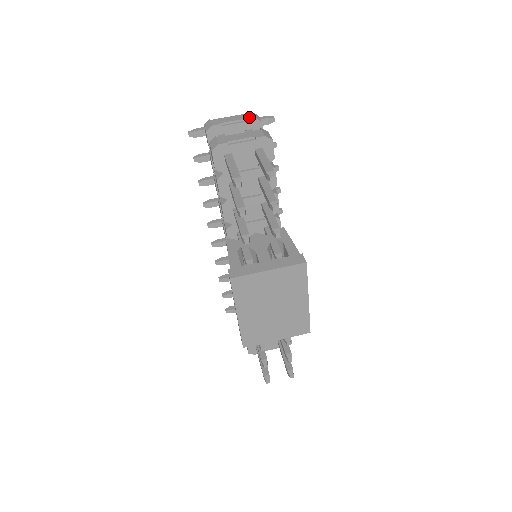
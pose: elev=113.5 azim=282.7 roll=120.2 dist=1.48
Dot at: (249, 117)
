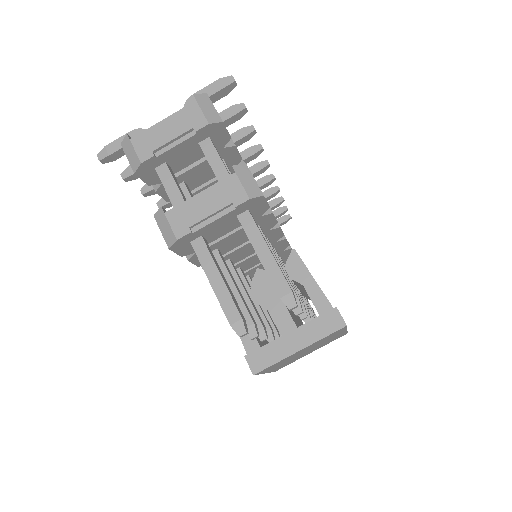
Dot at: (198, 122)
